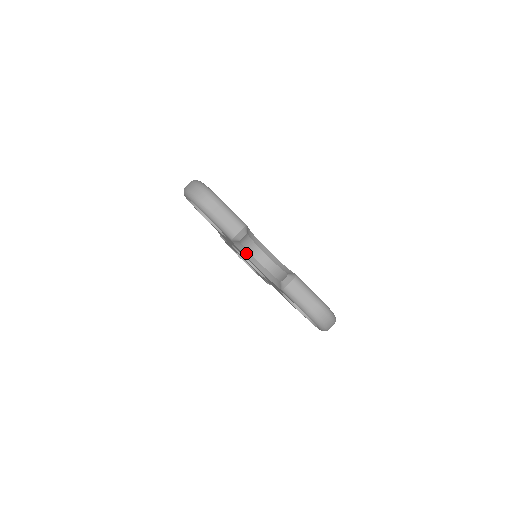
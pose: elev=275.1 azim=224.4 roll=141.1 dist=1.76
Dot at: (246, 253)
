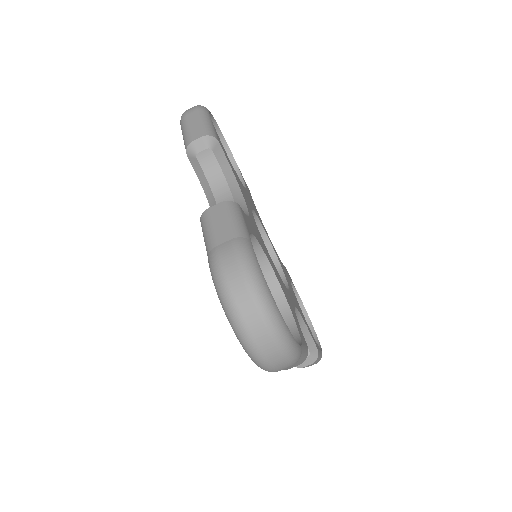
Dot at: occluded
